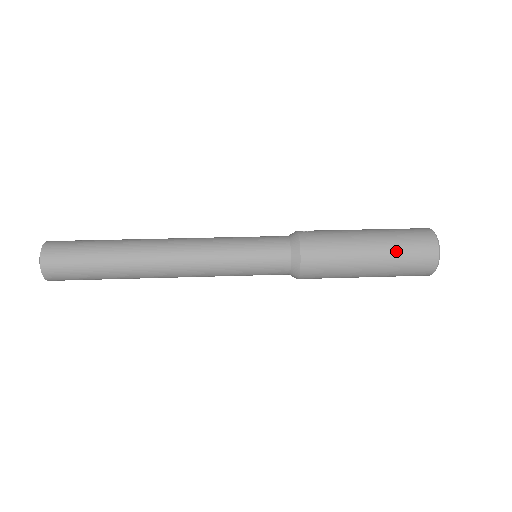
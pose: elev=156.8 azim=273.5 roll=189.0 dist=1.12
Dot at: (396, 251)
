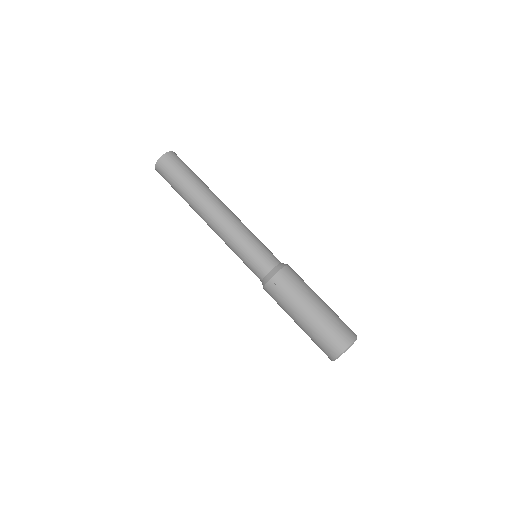
Dot at: occluded
